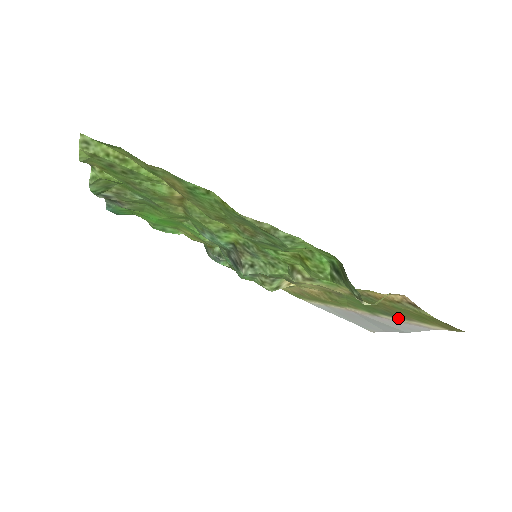
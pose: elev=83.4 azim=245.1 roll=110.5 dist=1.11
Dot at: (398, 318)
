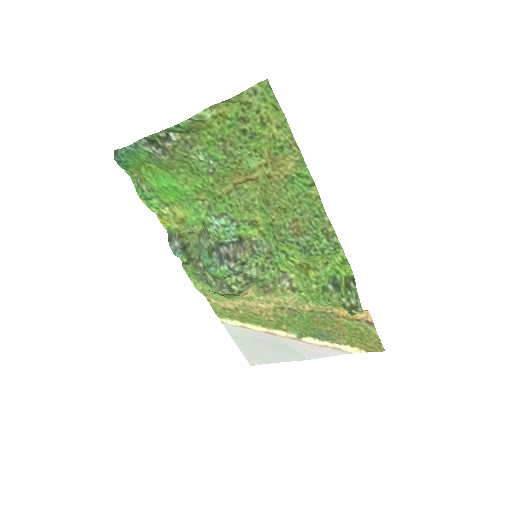
Dot at: (325, 341)
